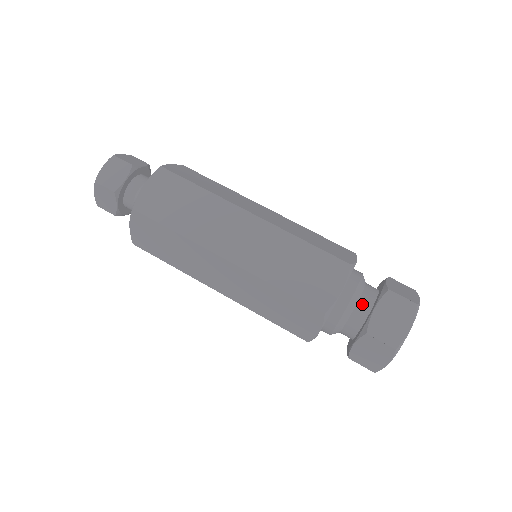
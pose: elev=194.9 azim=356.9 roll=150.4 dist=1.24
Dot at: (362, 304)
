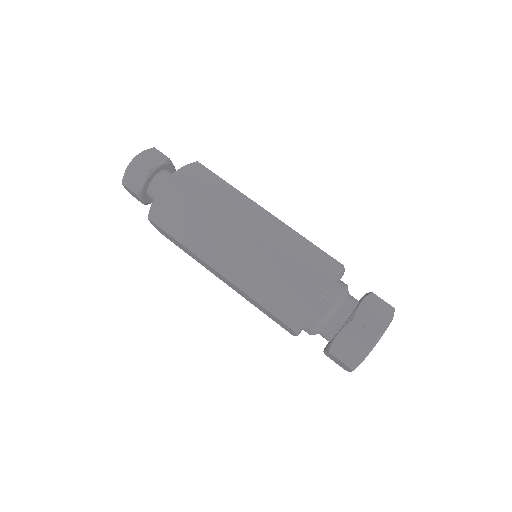
Dot at: (333, 323)
